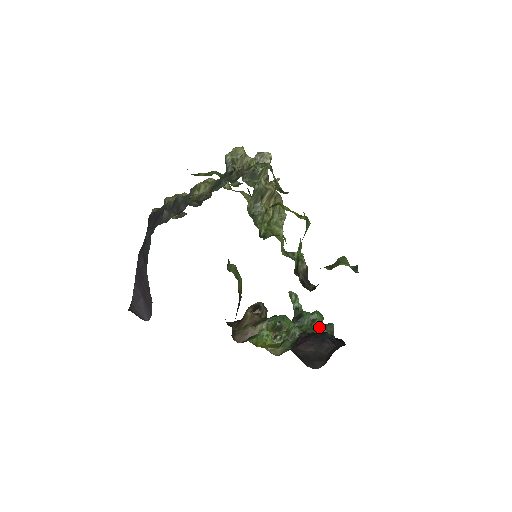
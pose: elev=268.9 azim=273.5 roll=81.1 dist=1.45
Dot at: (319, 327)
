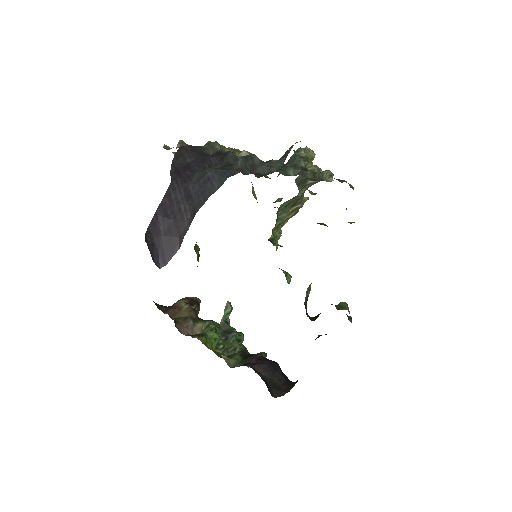
Dot at: occluded
